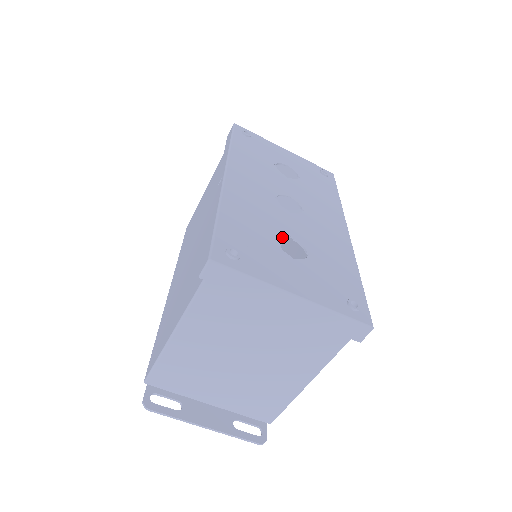
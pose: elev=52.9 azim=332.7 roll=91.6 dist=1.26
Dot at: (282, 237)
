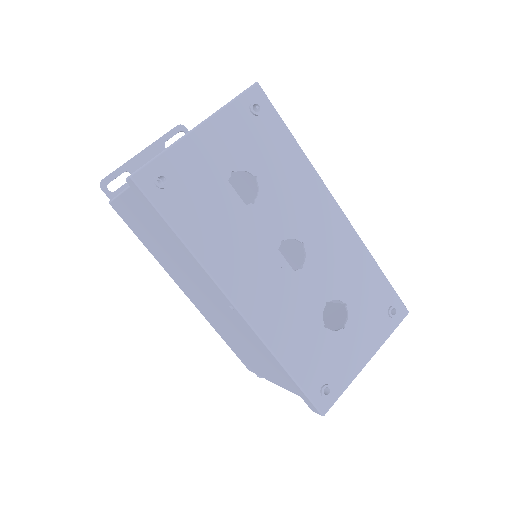
Dot at: occluded
